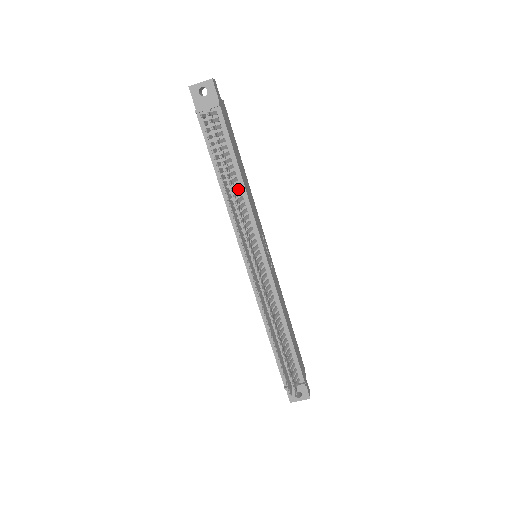
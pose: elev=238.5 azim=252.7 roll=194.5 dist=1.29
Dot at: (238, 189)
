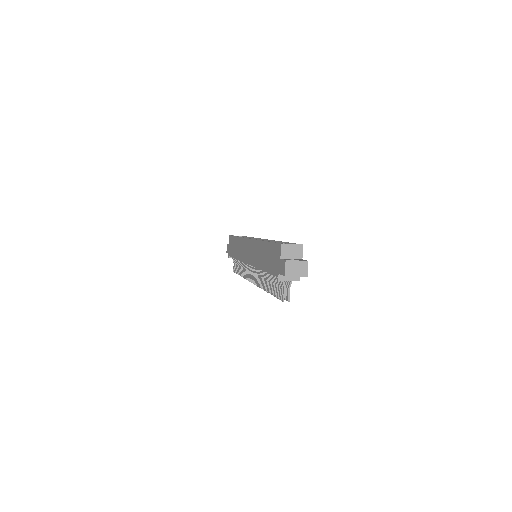
Dot at: occluded
